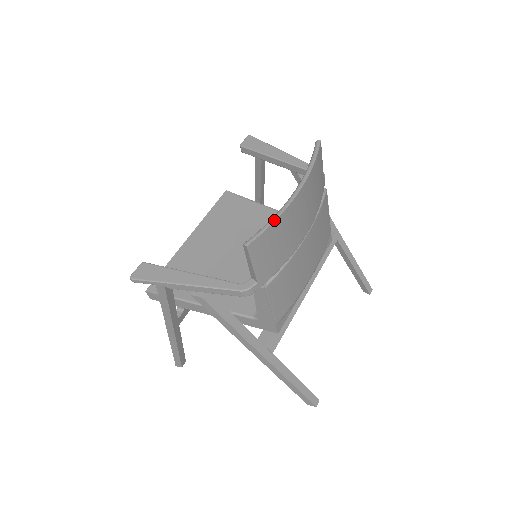
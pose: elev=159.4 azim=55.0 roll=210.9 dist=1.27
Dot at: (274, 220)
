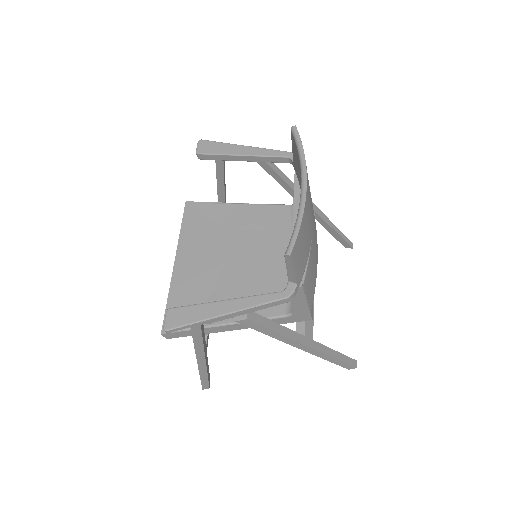
Dot at: (301, 220)
